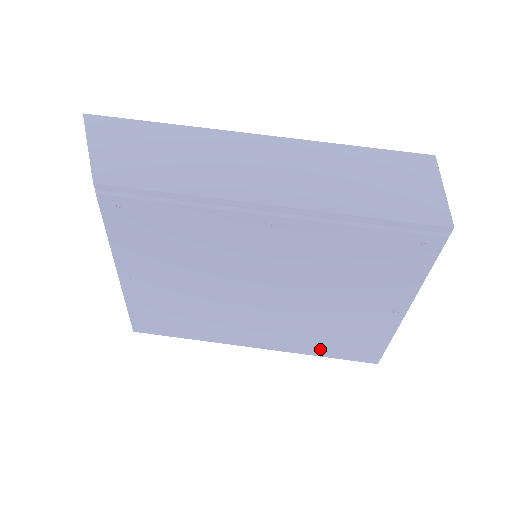
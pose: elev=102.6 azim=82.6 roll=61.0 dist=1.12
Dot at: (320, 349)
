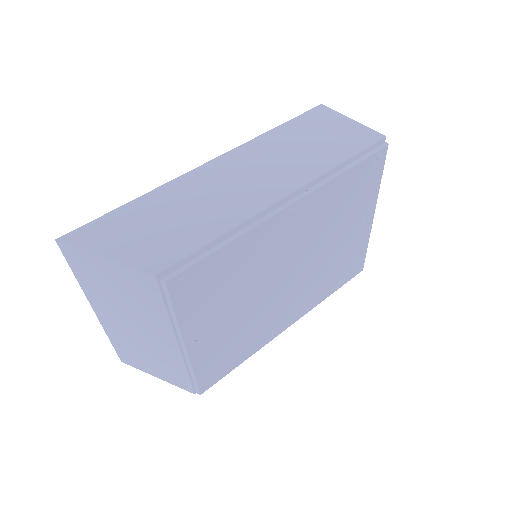
Dot at: (330, 289)
